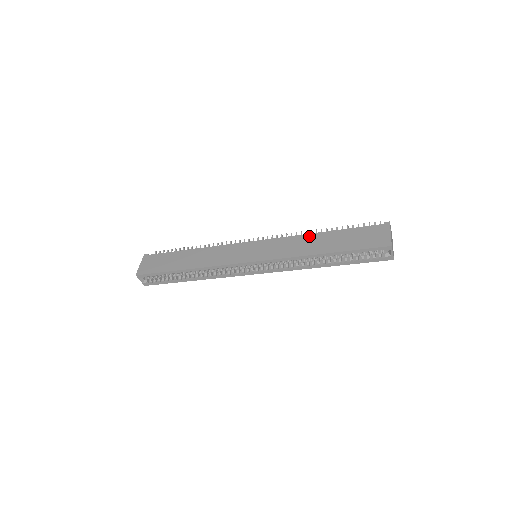
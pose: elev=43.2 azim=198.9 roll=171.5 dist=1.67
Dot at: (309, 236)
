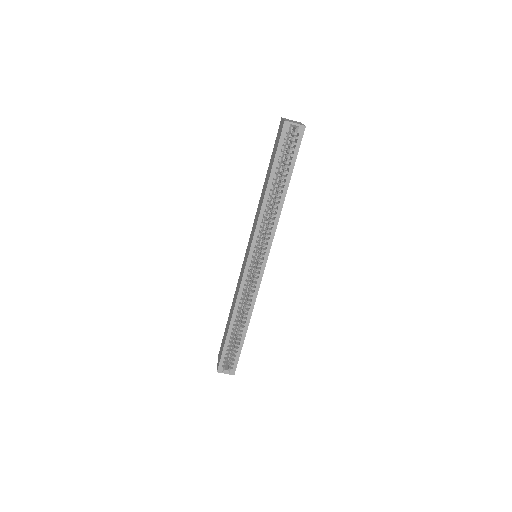
Dot at: (260, 197)
